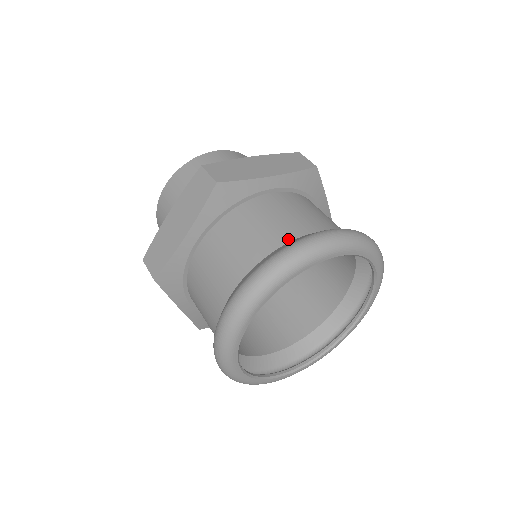
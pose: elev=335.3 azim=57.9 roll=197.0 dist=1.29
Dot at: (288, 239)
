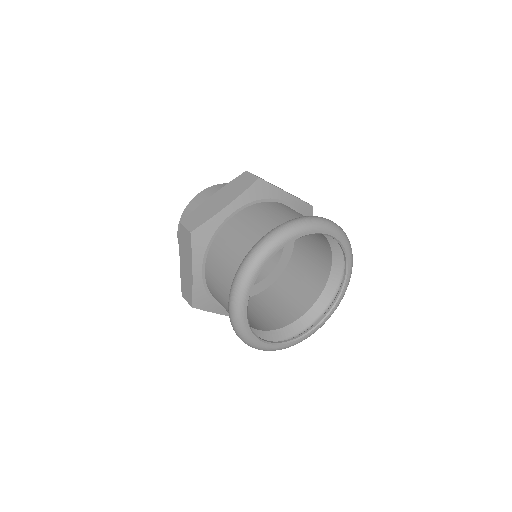
Dot at: occluded
